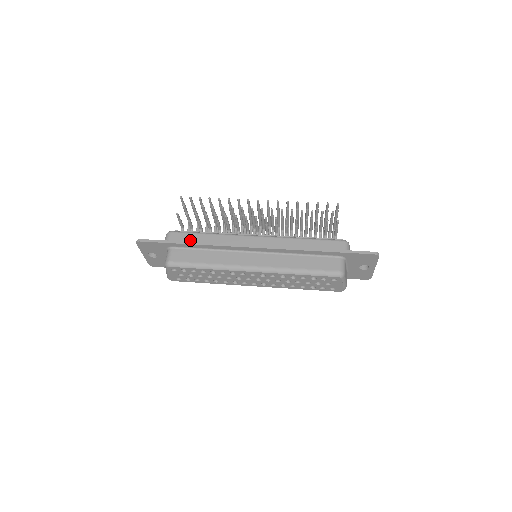
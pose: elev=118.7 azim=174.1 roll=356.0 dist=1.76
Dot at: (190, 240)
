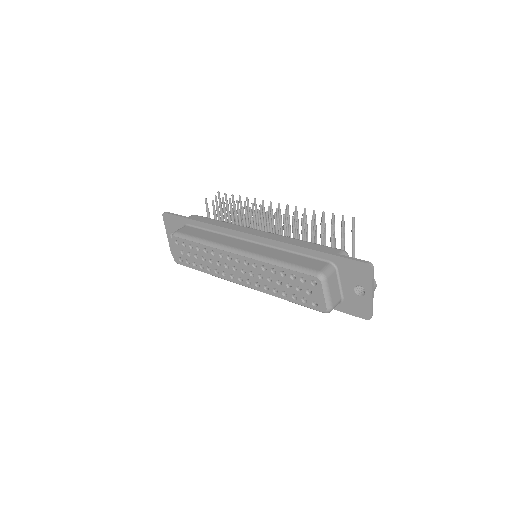
Dot at: occluded
